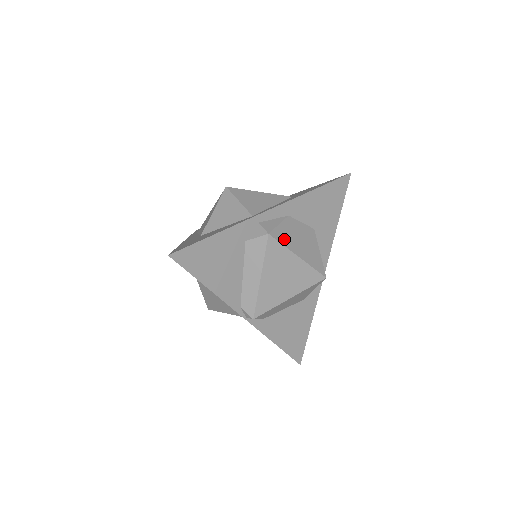
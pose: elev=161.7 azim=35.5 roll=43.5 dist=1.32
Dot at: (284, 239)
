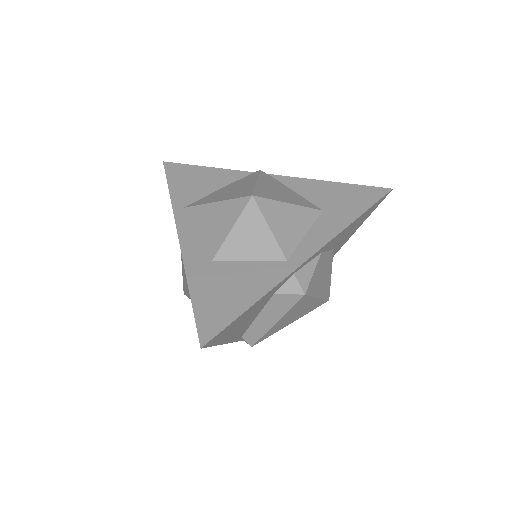
Dot at: (313, 288)
